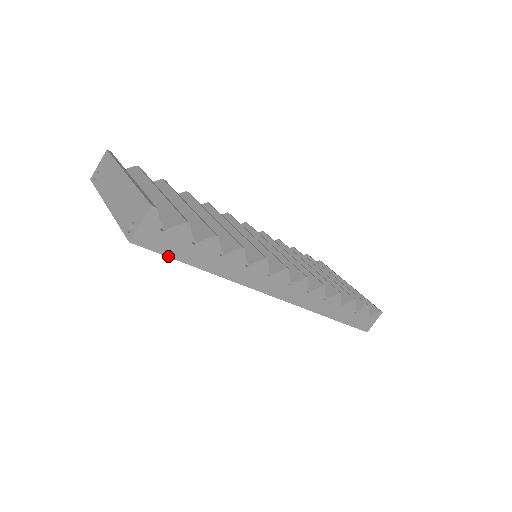
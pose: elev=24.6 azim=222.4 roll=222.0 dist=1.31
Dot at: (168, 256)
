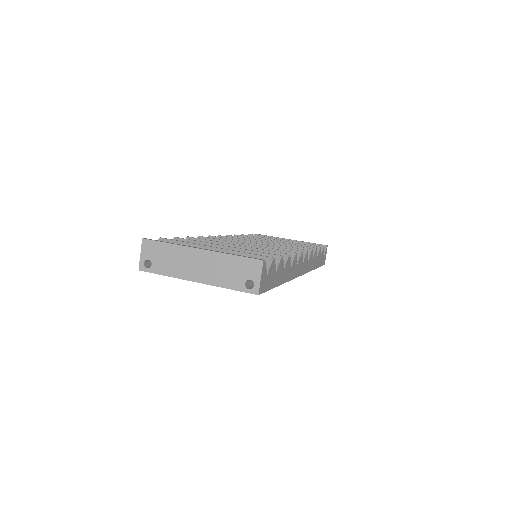
Dot at: (269, 289)
